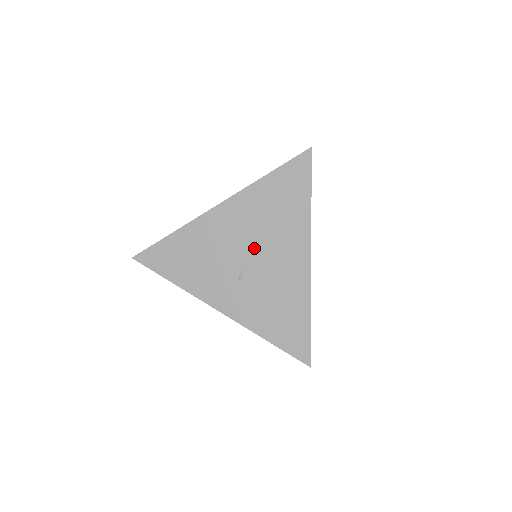
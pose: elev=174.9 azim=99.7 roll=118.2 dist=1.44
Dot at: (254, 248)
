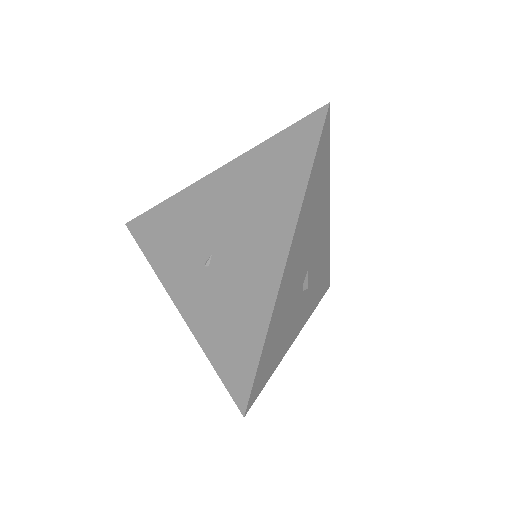
Dot at: (230, 229)
